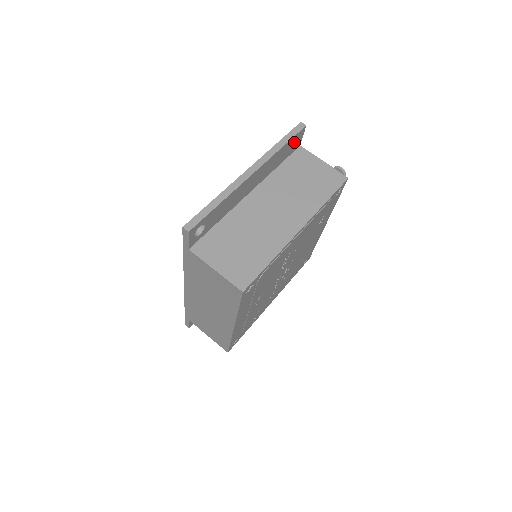
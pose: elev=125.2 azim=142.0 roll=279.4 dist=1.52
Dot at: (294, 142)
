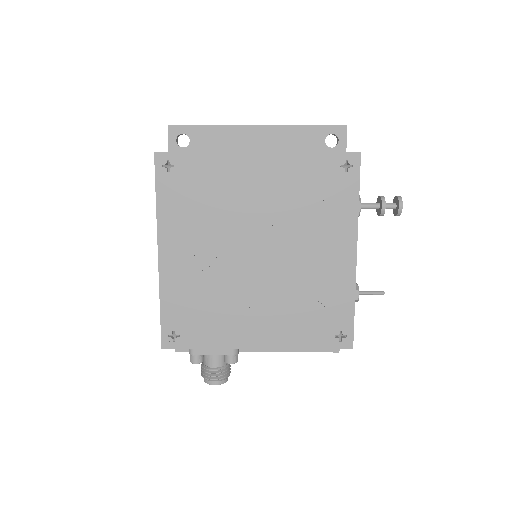
Dot at: (336, 146)
